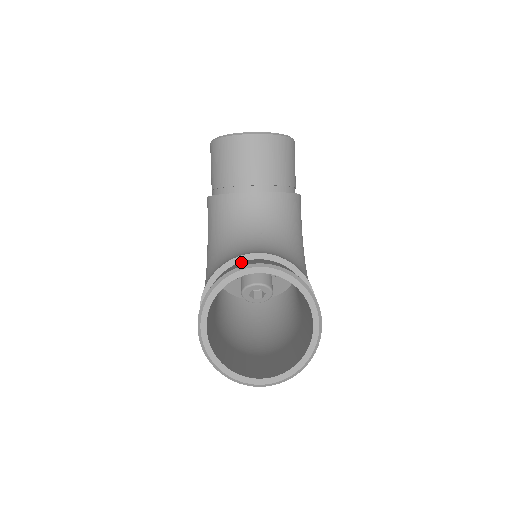
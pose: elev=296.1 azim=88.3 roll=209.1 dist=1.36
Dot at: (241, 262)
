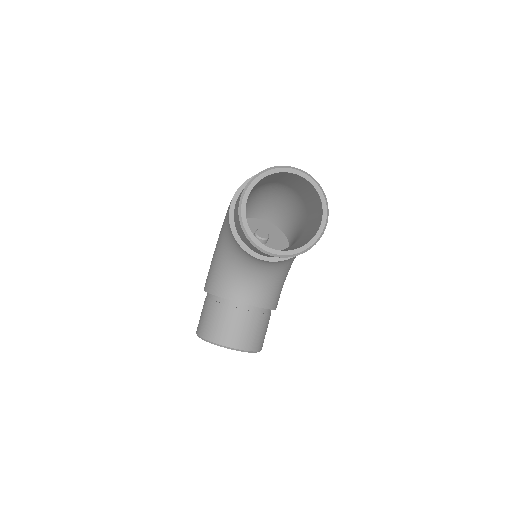
Dot at: (230, 311)
